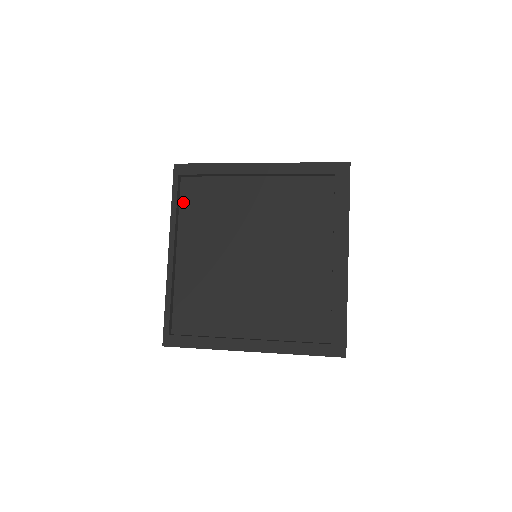
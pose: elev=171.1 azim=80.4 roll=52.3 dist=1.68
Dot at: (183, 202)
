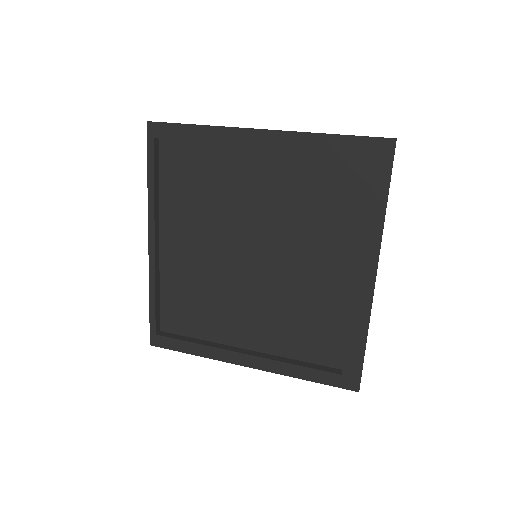
Dot at: (163, 174)
